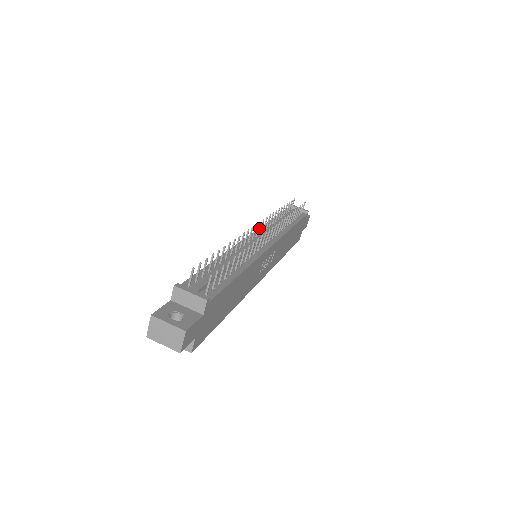
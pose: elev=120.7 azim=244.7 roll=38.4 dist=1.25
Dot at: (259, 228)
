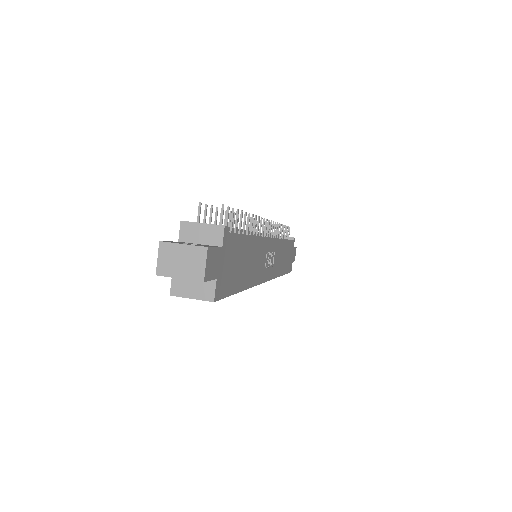
Dot at: occluded
